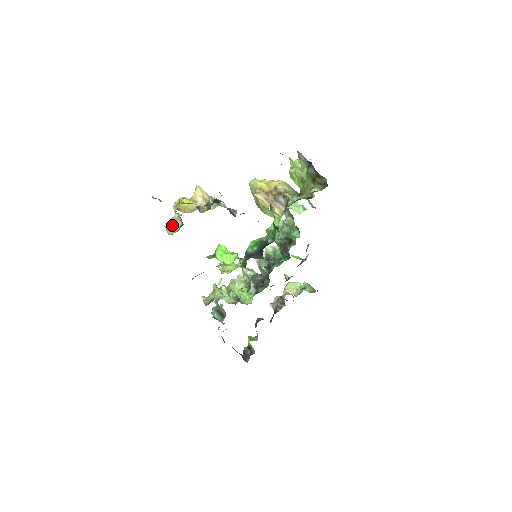
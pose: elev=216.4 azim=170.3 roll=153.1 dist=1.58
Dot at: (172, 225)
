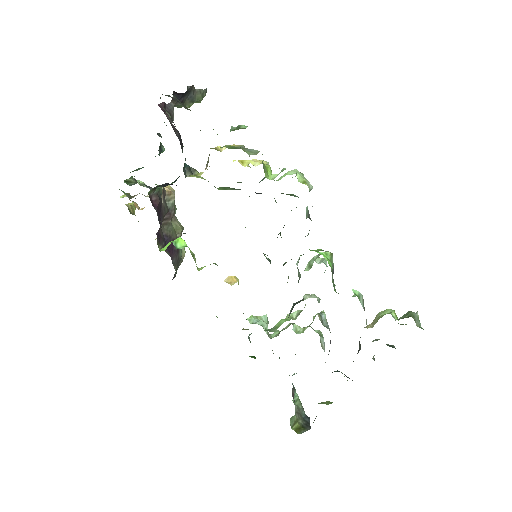
Dot at: occluded
